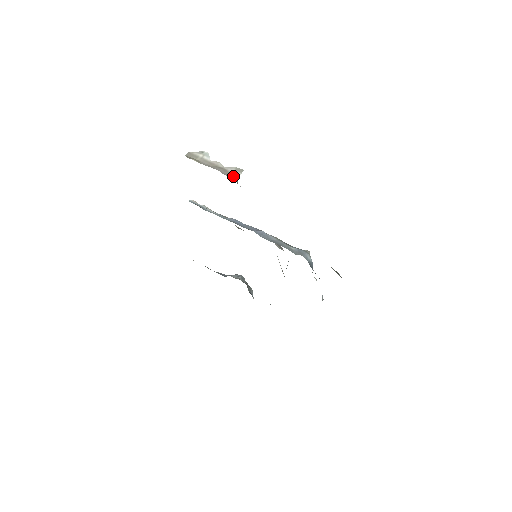
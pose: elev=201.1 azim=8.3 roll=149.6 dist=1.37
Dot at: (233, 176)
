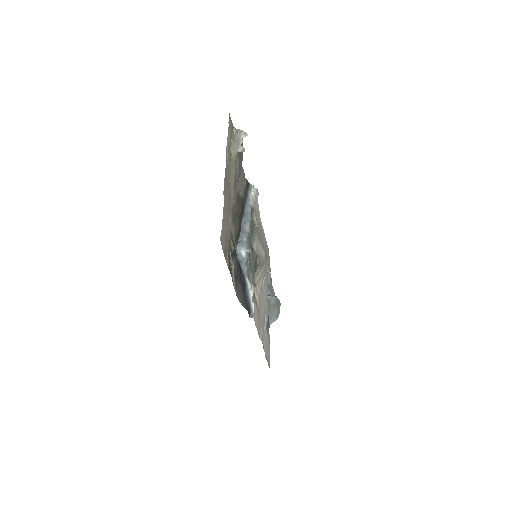
Dot at: (235, 150)
